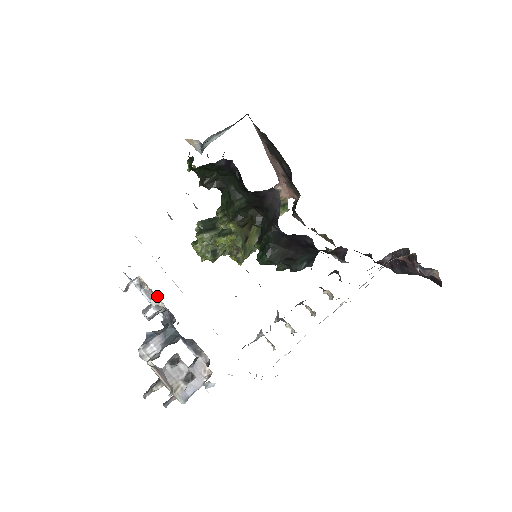
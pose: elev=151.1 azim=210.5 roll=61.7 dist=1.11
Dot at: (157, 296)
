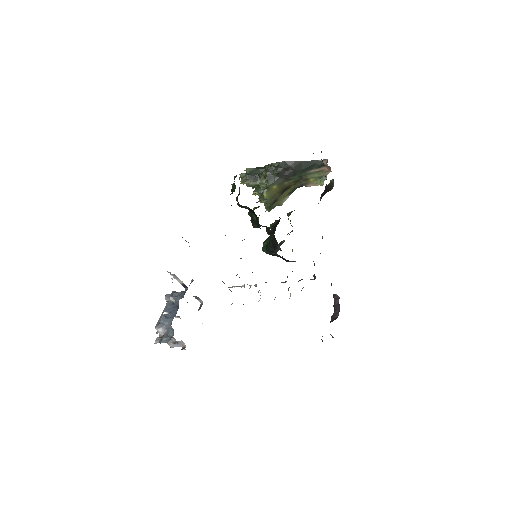
Dot at: occluded
